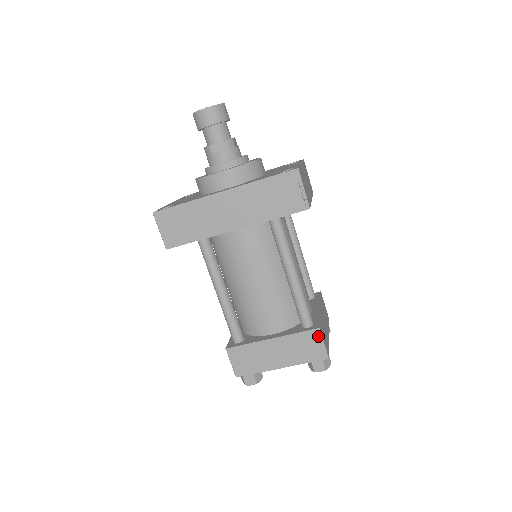
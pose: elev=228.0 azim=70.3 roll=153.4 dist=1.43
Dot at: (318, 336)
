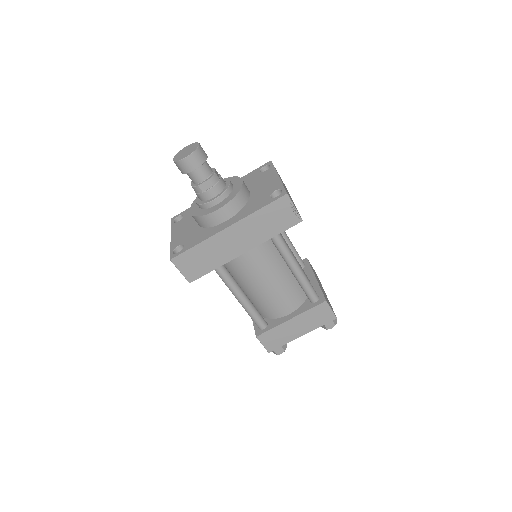
Dot at: (326, 306)
